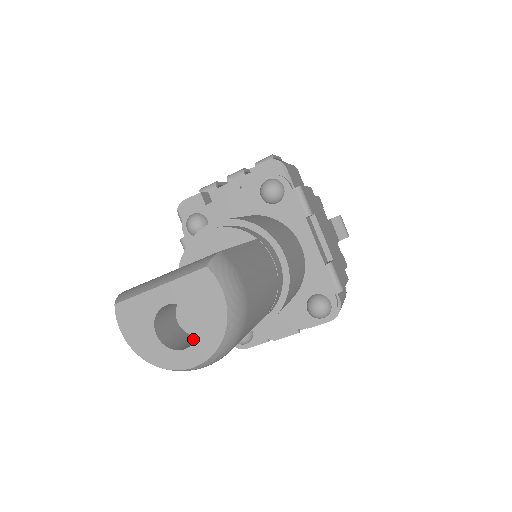
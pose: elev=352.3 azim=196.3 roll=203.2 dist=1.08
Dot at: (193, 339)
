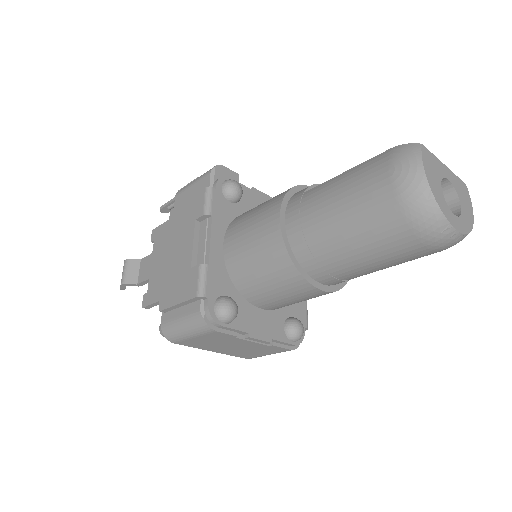
Dot at: occluded
